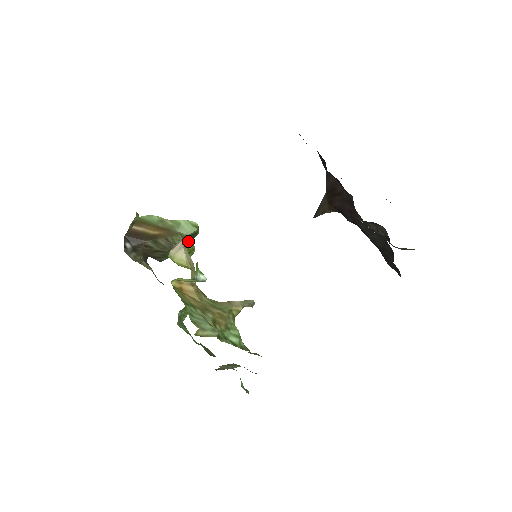
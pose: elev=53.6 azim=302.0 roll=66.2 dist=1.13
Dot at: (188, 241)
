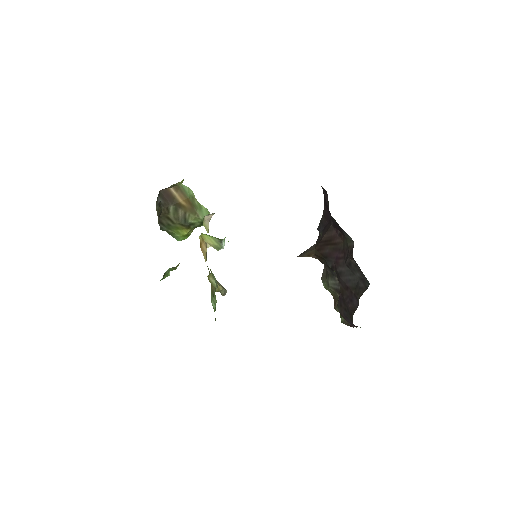
Dot at: (195, 225)
